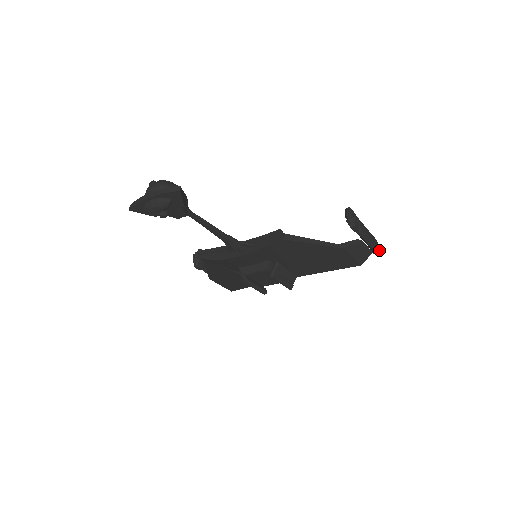
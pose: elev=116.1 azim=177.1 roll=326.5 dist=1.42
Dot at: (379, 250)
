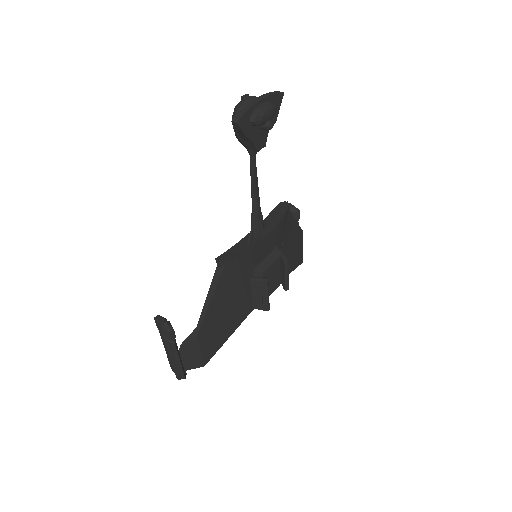
Dot at: occluded
